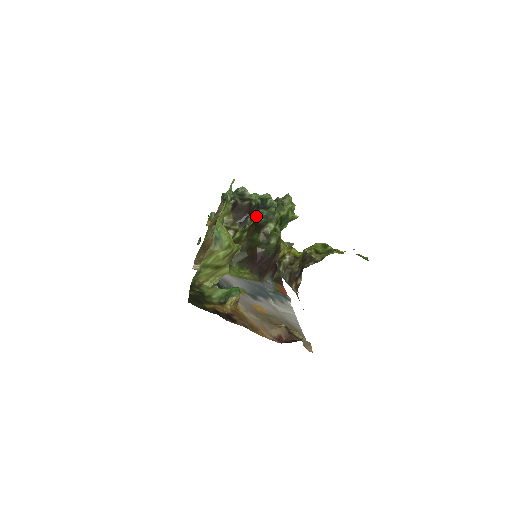
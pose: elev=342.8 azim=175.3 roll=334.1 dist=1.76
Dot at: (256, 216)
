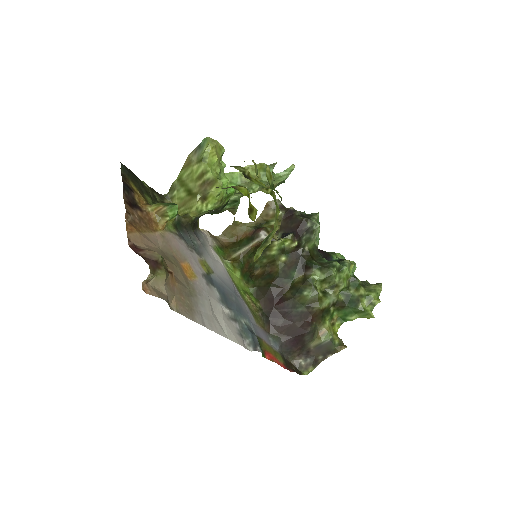
Dot at: (311, 254)
